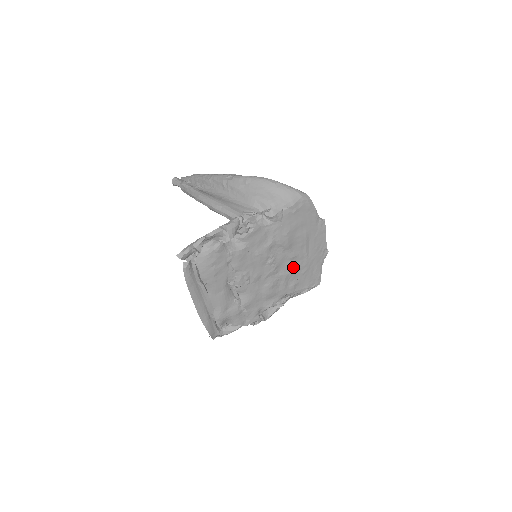
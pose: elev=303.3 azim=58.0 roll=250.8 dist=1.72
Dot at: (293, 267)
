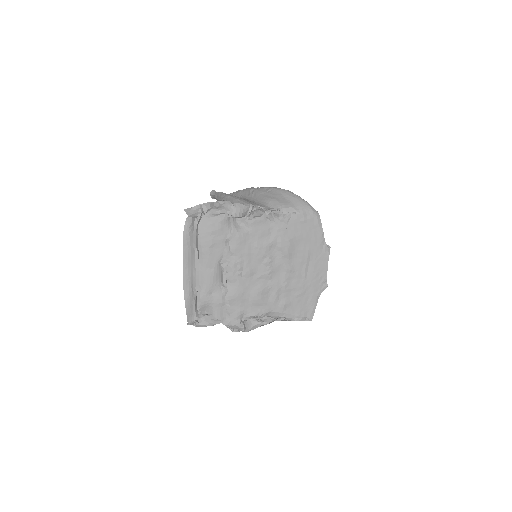
Dot at: (288, 282)
